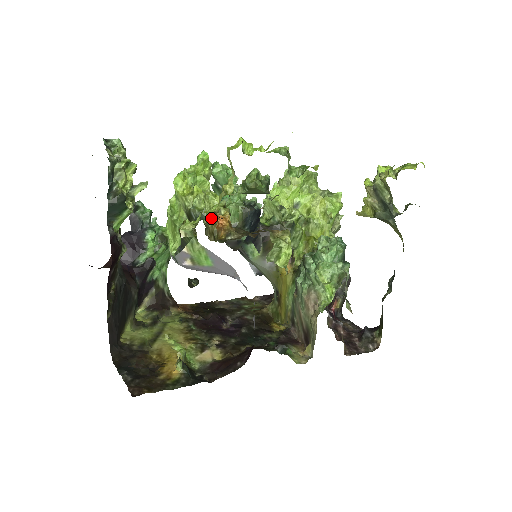
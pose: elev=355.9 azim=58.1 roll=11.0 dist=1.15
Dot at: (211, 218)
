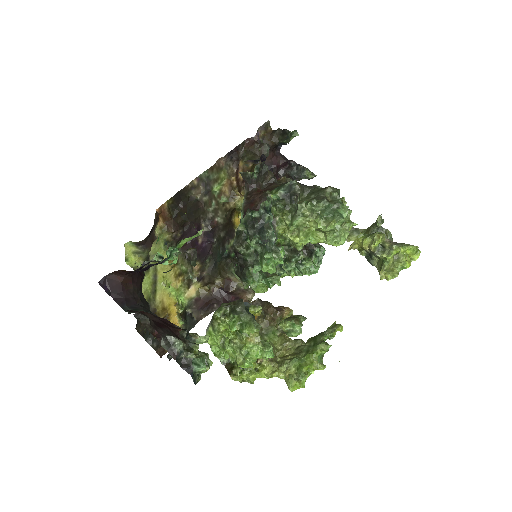
Dot at: occluded
